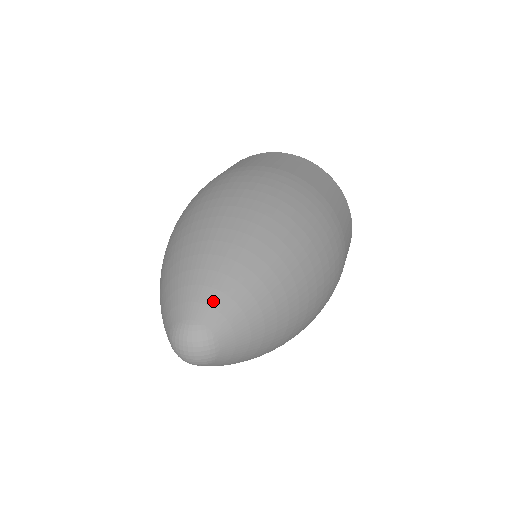
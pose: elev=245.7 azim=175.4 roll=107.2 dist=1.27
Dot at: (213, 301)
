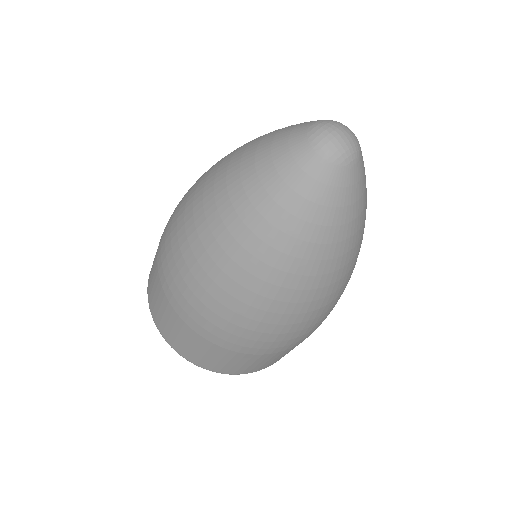
Dot at: occluded
